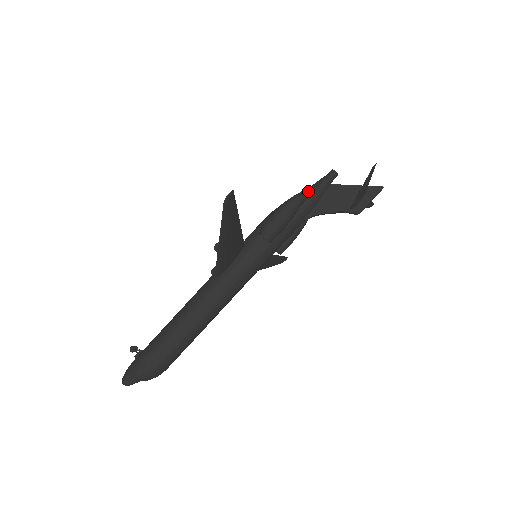
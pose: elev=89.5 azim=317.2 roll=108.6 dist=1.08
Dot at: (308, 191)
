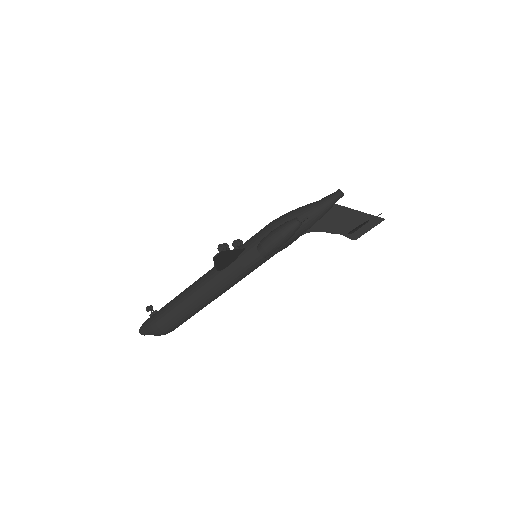
Dot at: (311, 209)
